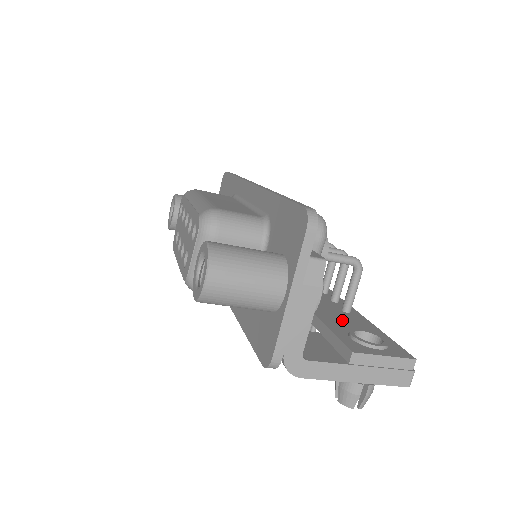
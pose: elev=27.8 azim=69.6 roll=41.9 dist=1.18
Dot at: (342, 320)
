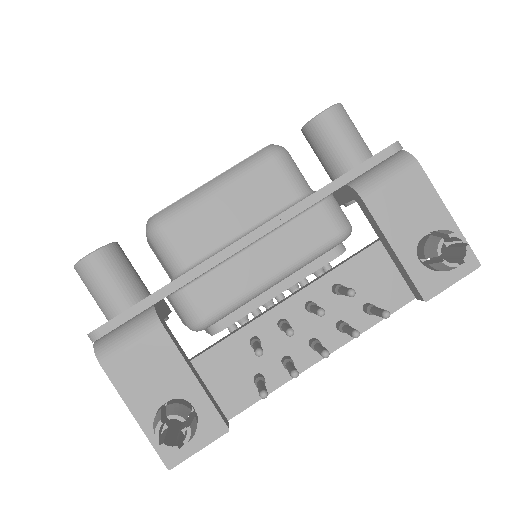
Dot at: occluded
